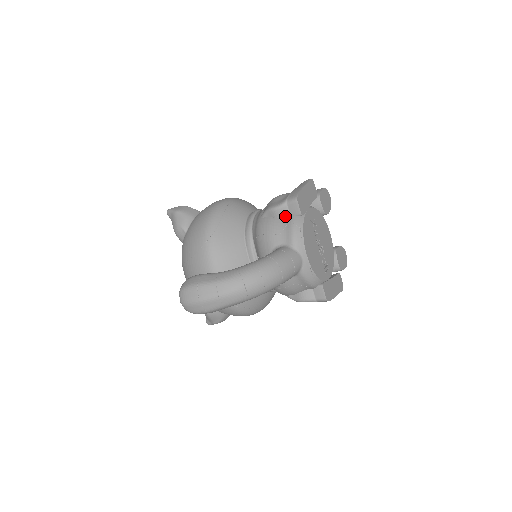
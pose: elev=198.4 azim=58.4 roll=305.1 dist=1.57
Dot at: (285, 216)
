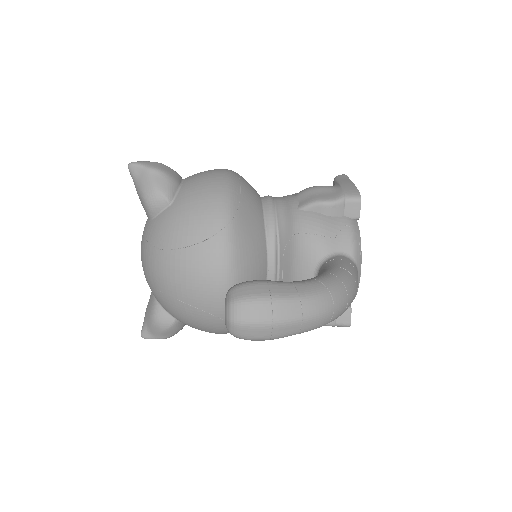
Dot at: (337, 215)
